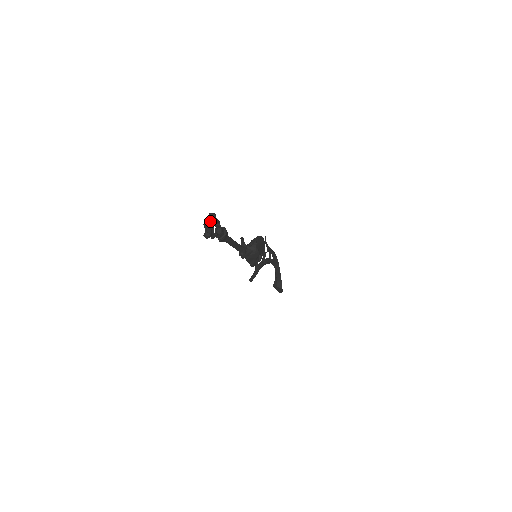
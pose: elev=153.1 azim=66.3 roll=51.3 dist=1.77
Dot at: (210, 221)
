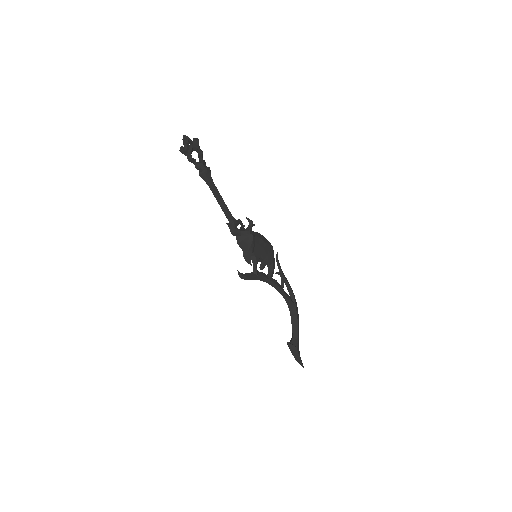
Dot at: (189, 138)
